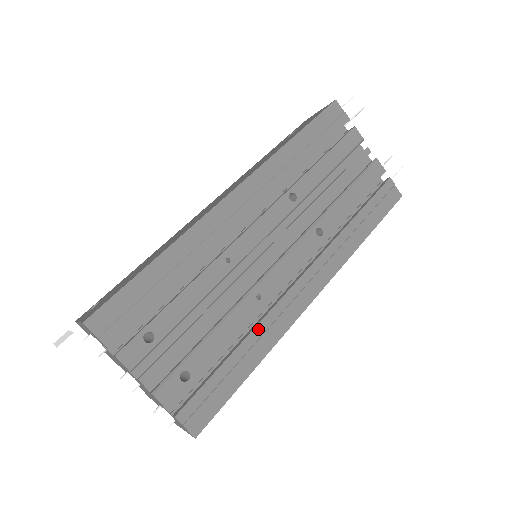
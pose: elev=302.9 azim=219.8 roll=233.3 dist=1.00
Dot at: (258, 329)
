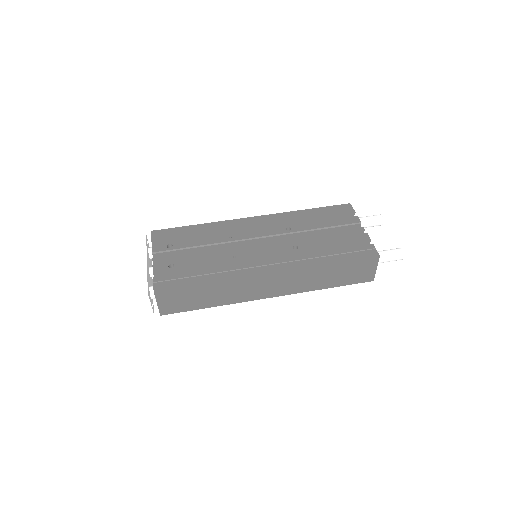
Dot at: (223, 268)
